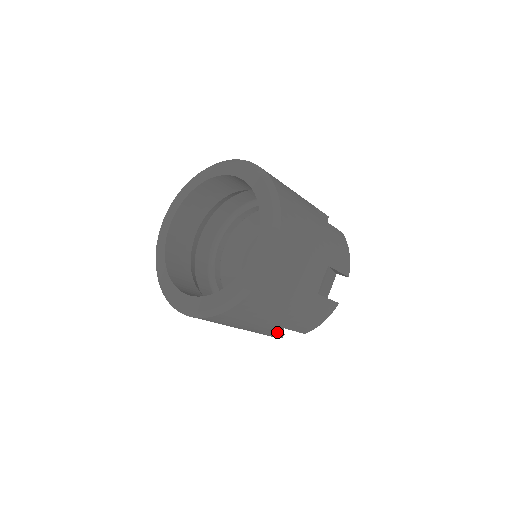
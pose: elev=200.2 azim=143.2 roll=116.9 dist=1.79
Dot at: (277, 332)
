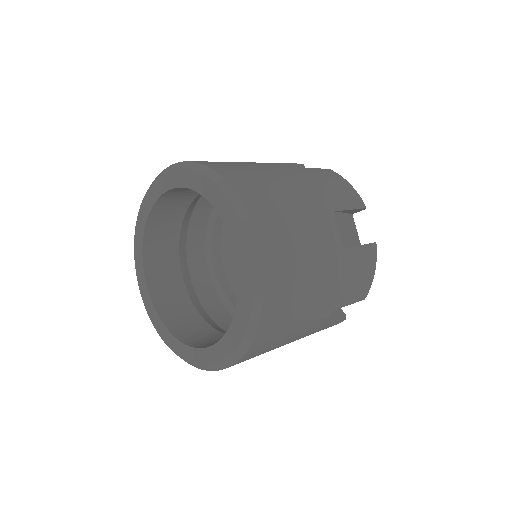
Dot at: occluded
